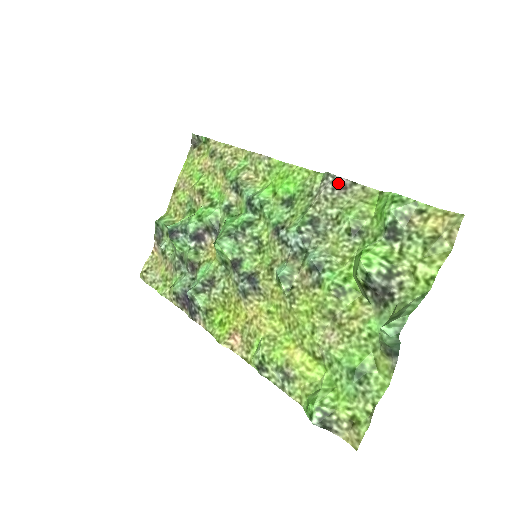
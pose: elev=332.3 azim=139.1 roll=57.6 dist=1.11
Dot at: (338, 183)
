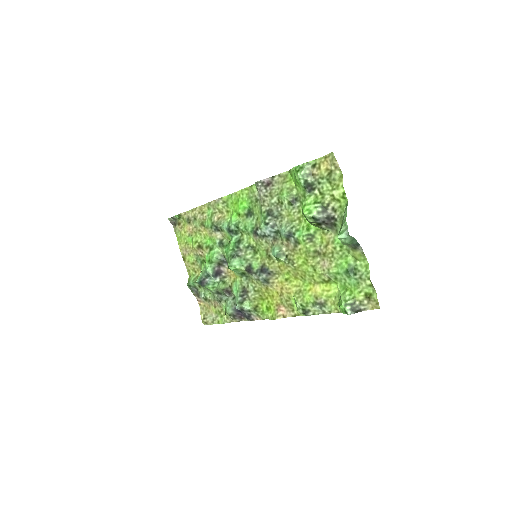
Dot at: (265, 183)
